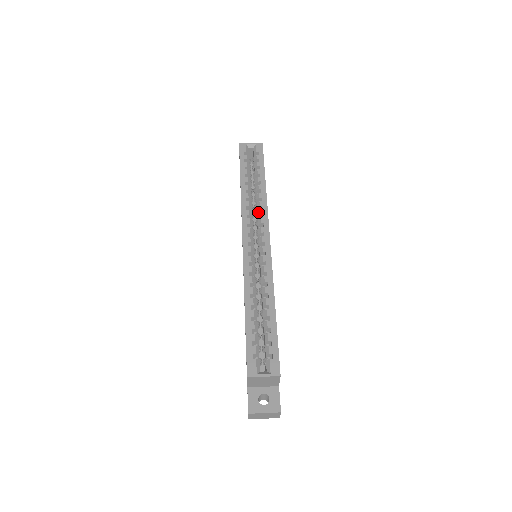
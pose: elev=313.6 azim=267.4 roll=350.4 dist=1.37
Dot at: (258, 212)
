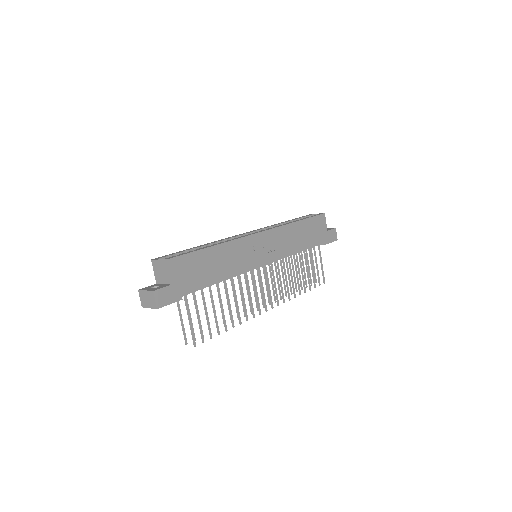
Dot at: occluded
